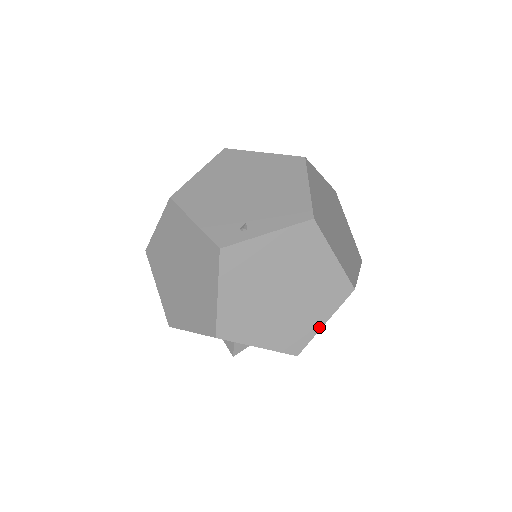
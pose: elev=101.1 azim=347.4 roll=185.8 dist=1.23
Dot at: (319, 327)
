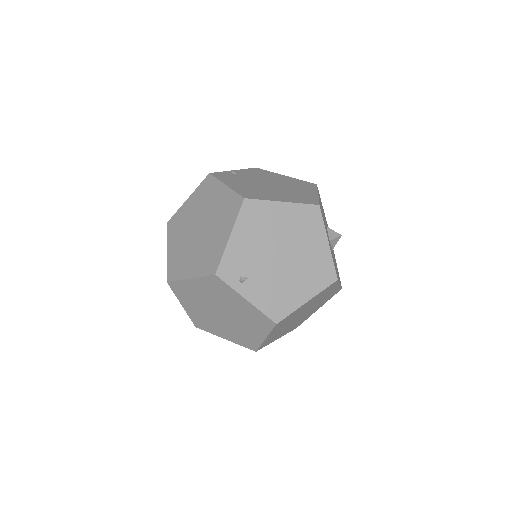
Dot at: (220, 336)
